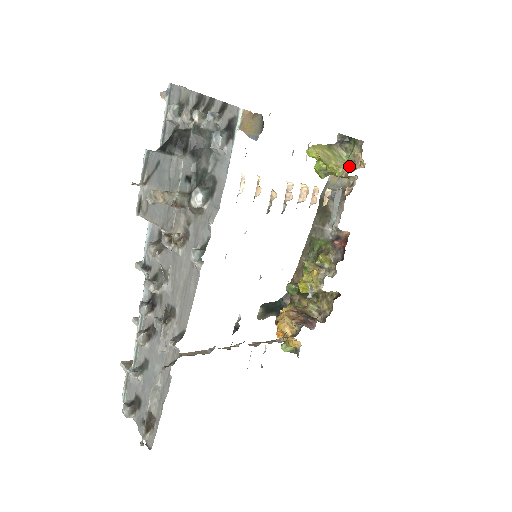
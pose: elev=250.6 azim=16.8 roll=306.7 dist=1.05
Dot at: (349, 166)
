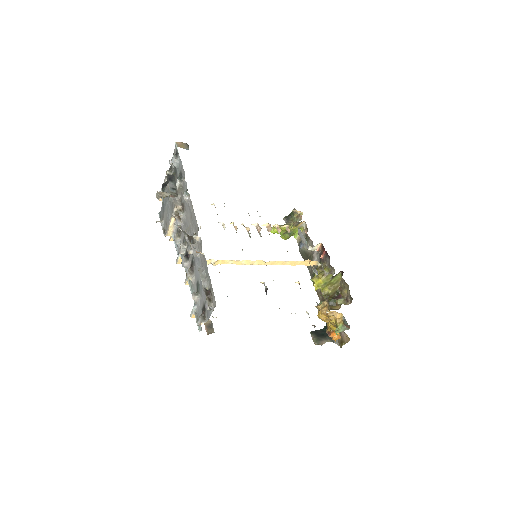
Dot at: occluded
